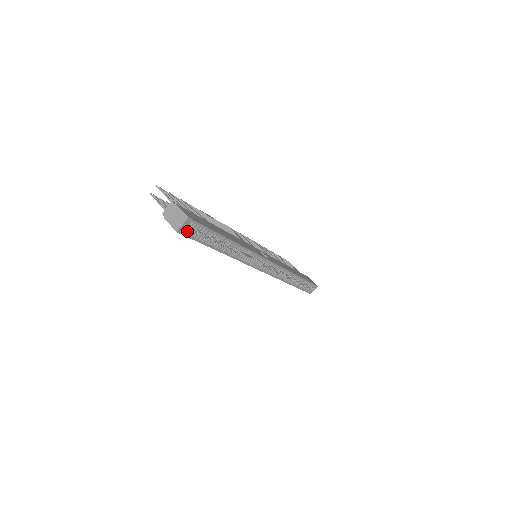
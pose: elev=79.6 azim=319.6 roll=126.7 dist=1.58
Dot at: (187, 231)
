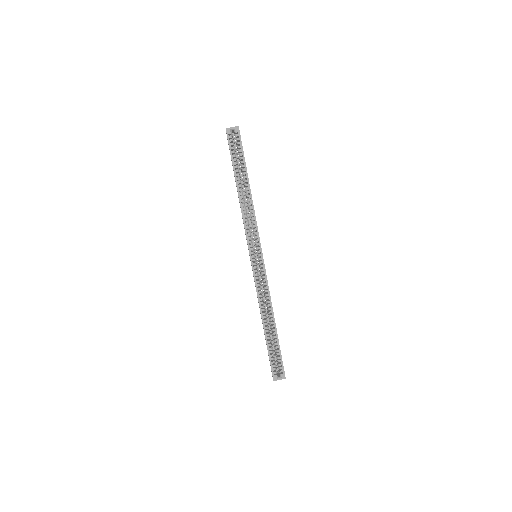
Dot at: (231, 137)
